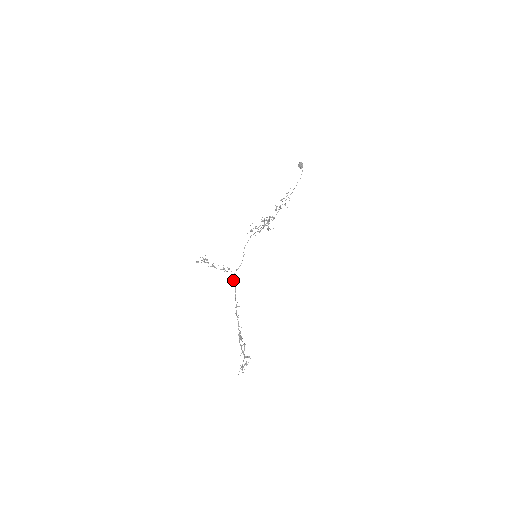
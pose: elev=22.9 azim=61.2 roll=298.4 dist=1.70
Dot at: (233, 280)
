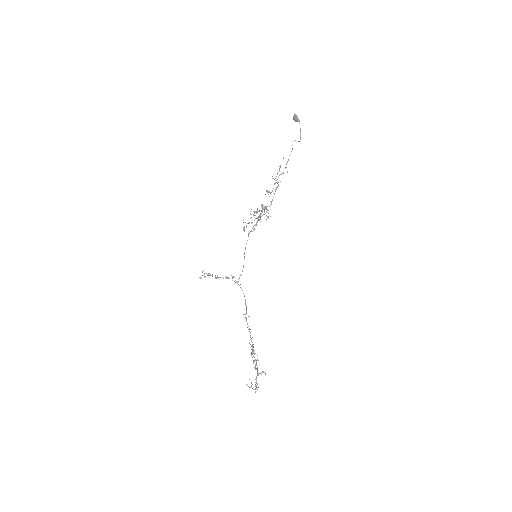
Dot at: occluded
